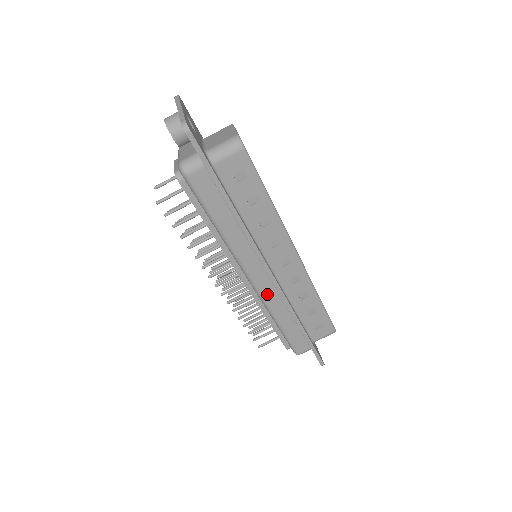
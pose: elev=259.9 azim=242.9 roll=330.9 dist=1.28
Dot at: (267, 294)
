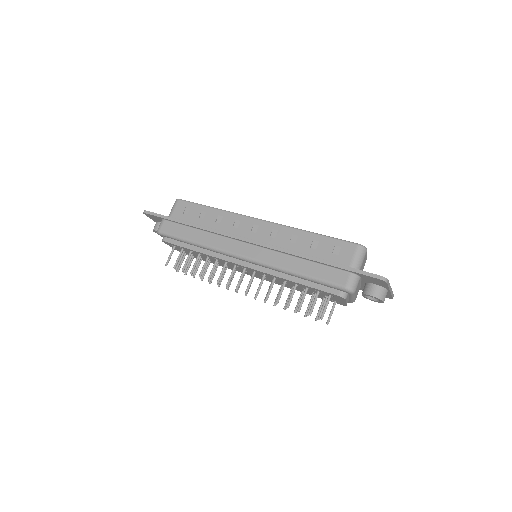
Dot at: (261, 257)
